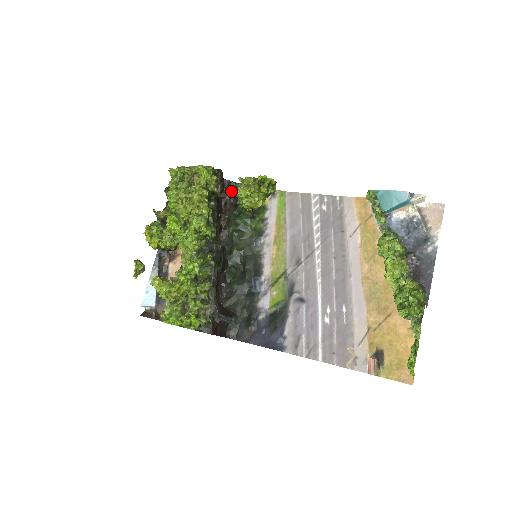
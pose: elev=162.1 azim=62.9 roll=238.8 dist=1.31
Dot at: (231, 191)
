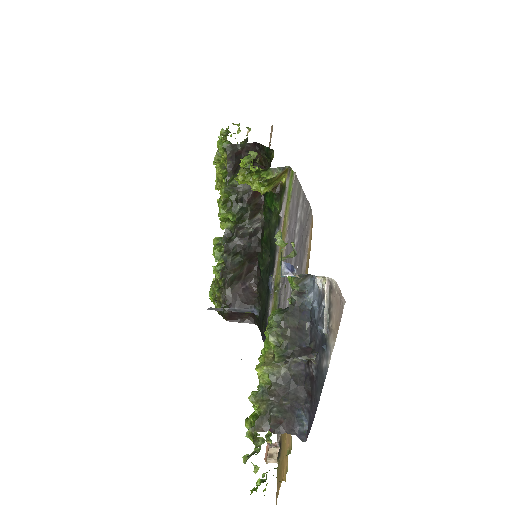
Dot at: (267, 158)
